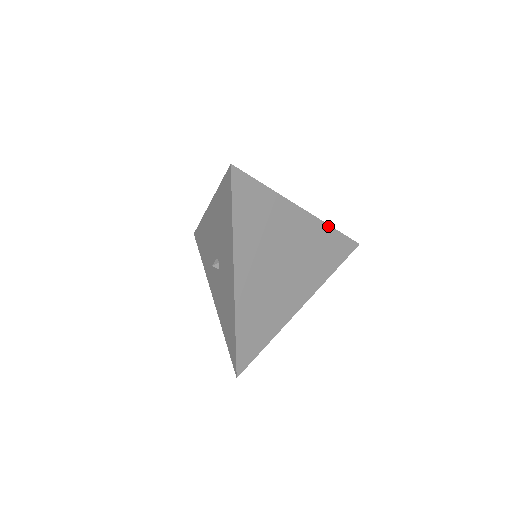
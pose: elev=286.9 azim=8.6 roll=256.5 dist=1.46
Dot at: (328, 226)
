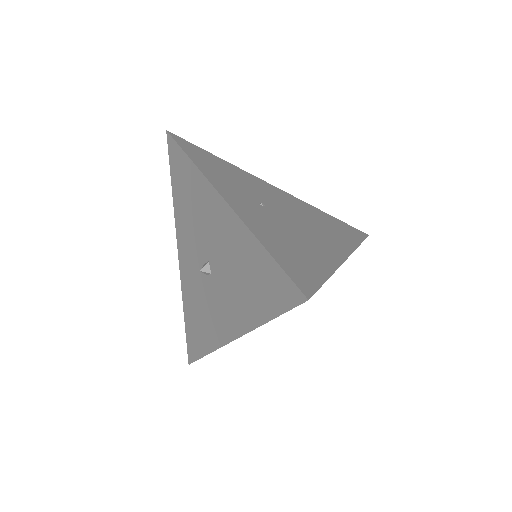
Dot at: (356, 248)
